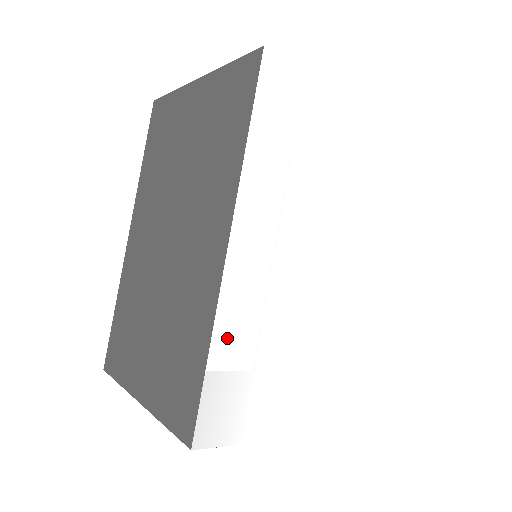
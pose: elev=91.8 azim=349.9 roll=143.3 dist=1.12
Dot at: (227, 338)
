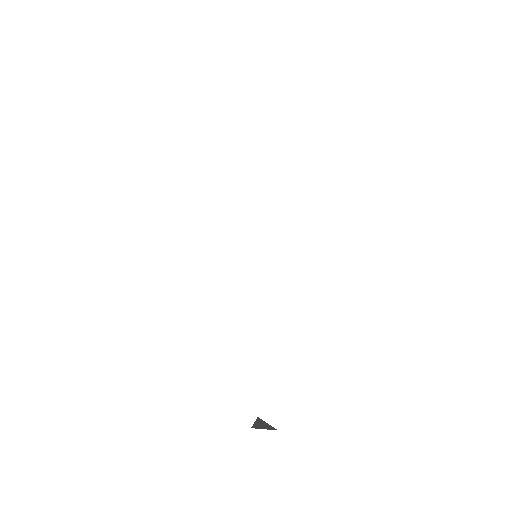
Dot at: (144, 222)
